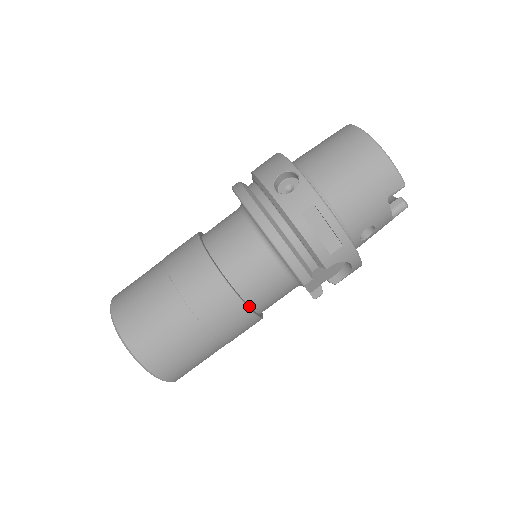
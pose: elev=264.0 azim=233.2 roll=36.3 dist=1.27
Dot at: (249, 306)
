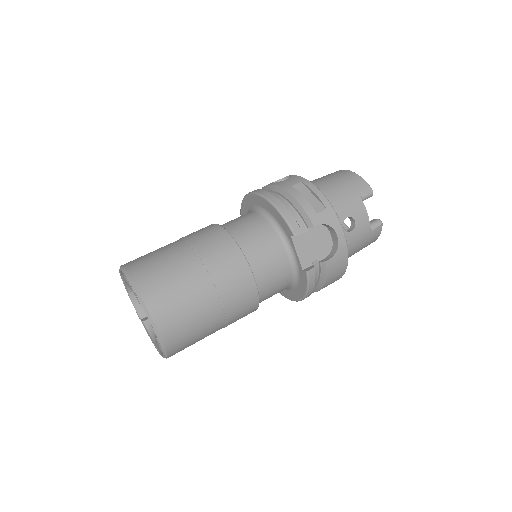
Dot at: (246, 262)
